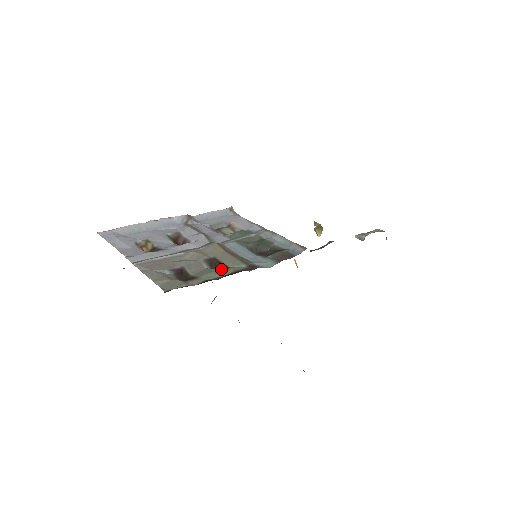
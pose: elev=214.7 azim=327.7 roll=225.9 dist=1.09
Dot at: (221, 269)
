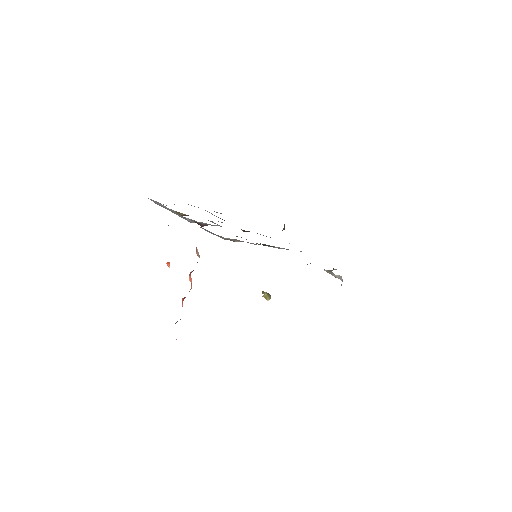
Dot at: occluded
